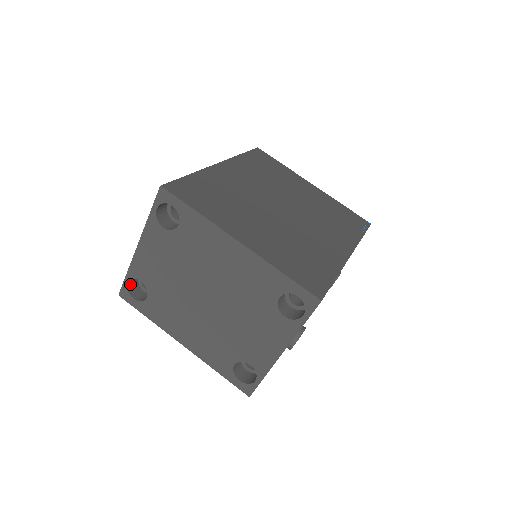
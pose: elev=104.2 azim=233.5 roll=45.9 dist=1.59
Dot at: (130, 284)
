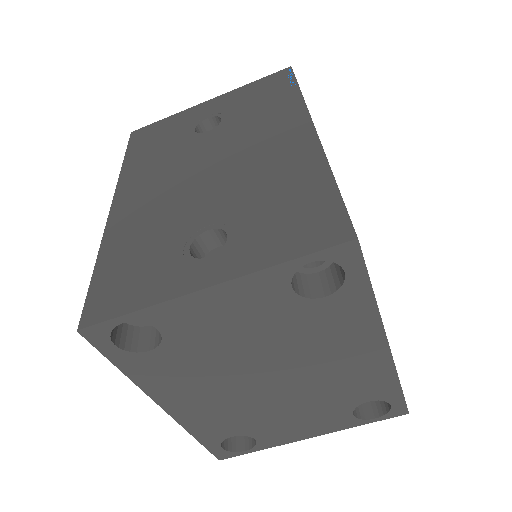
Dot at: occluded
